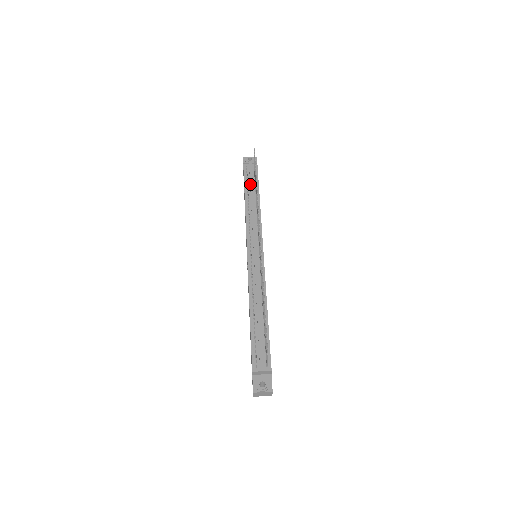
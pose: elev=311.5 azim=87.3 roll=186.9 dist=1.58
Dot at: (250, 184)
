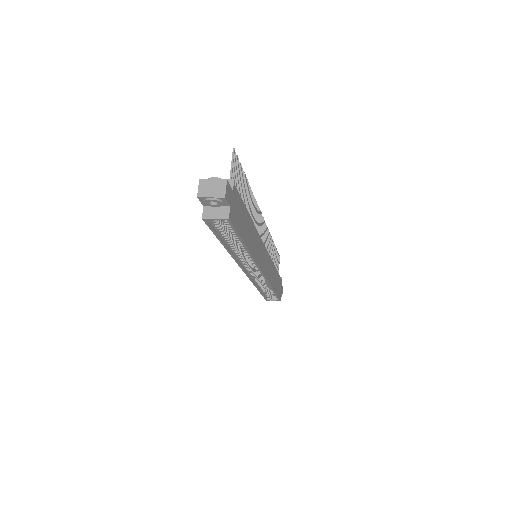
Dot at: occluded
